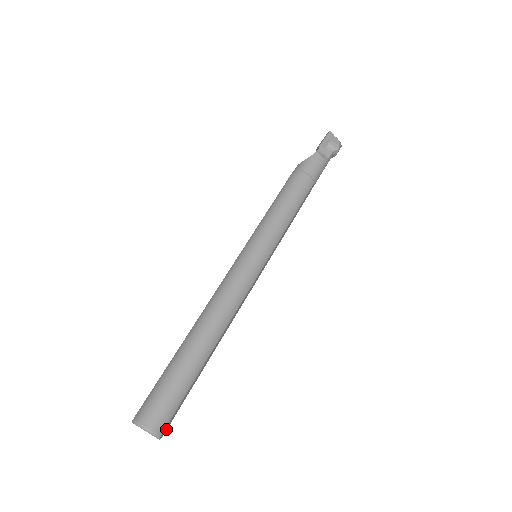
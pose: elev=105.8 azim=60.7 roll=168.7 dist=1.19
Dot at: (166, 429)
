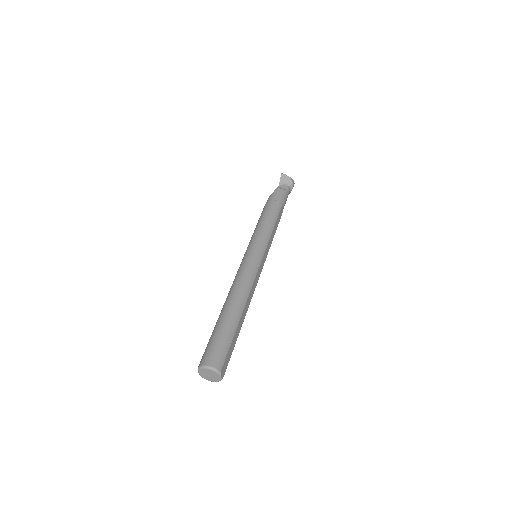
Dot at: (224, 371)
